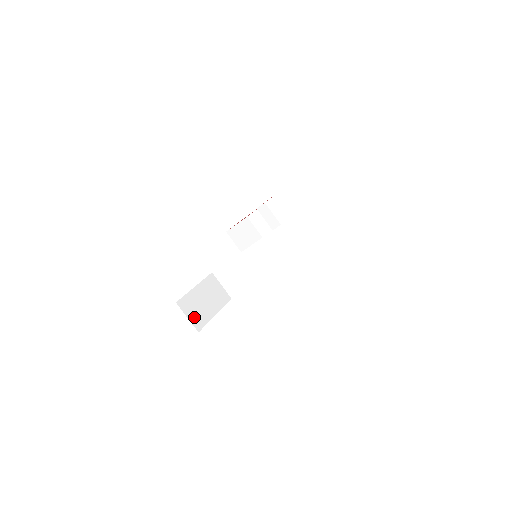
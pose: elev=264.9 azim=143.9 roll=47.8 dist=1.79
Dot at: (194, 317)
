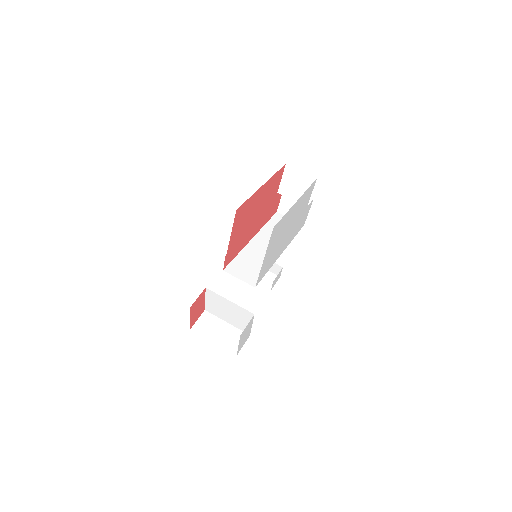
Dot at: occluded
